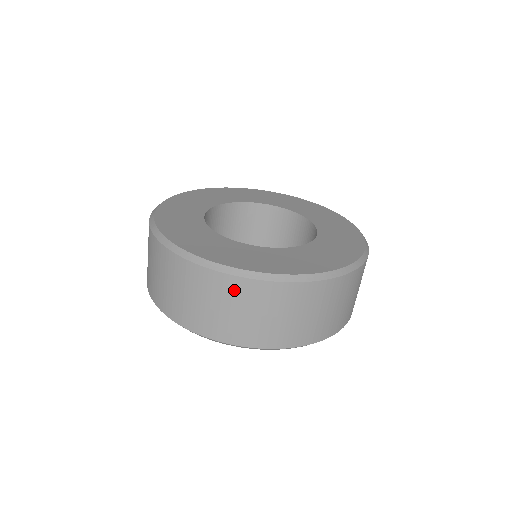
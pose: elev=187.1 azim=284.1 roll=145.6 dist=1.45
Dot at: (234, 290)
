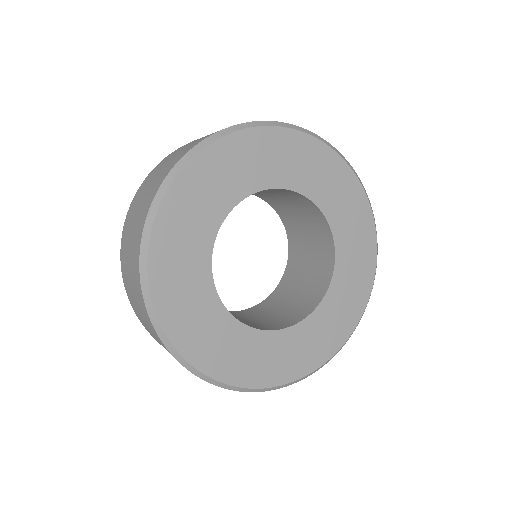
Dot at: occluded
